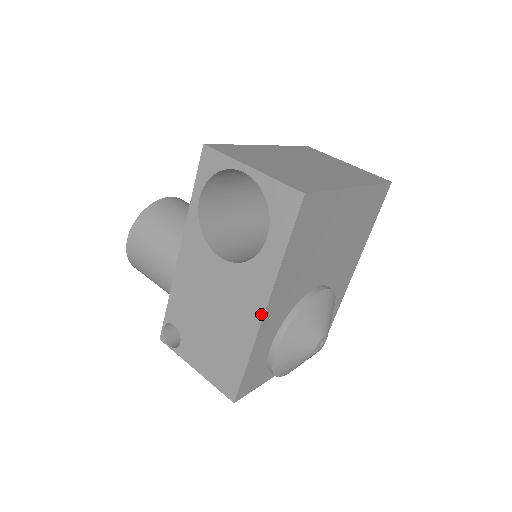
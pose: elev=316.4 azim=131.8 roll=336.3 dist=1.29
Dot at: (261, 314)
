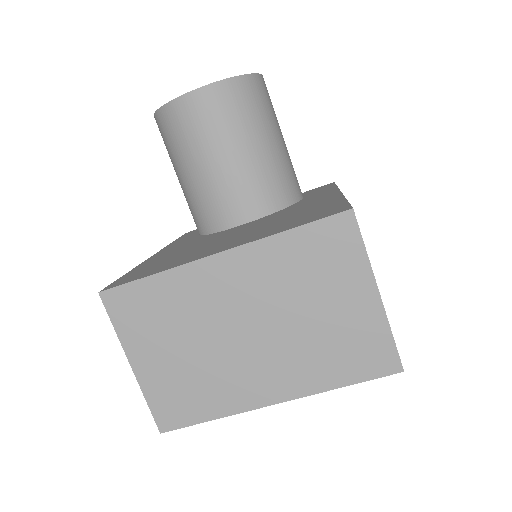
Dot at: occluded
